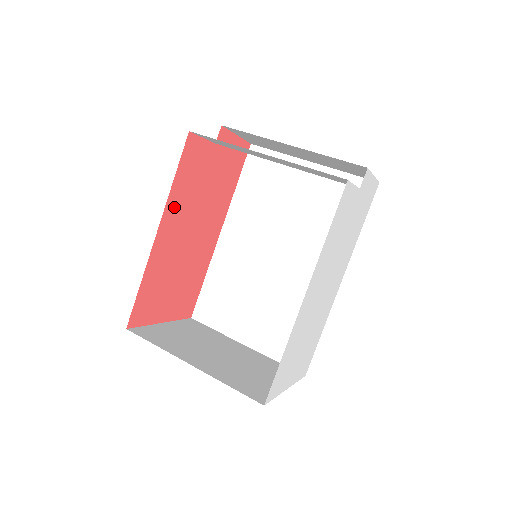
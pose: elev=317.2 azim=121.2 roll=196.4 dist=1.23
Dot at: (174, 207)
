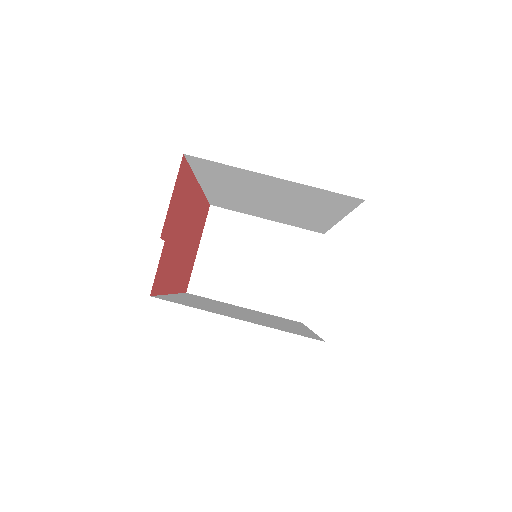
Dot at: (170, 280)
